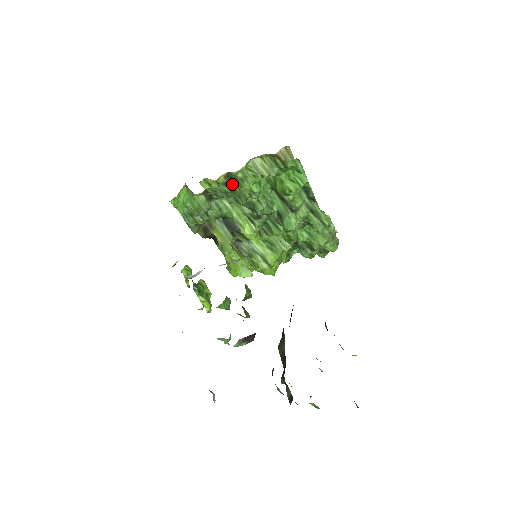
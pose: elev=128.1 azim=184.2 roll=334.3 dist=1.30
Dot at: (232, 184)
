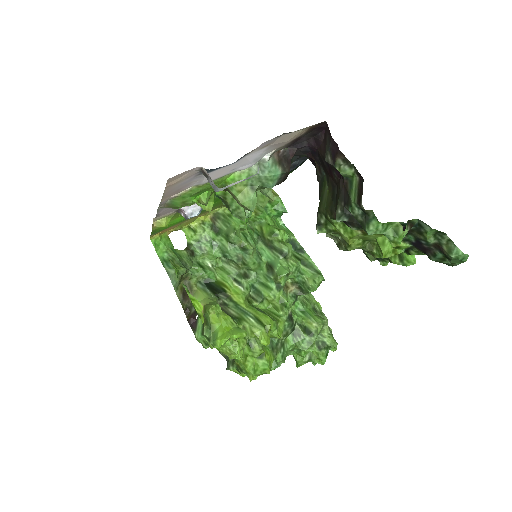
Dot at: (219, 226)
